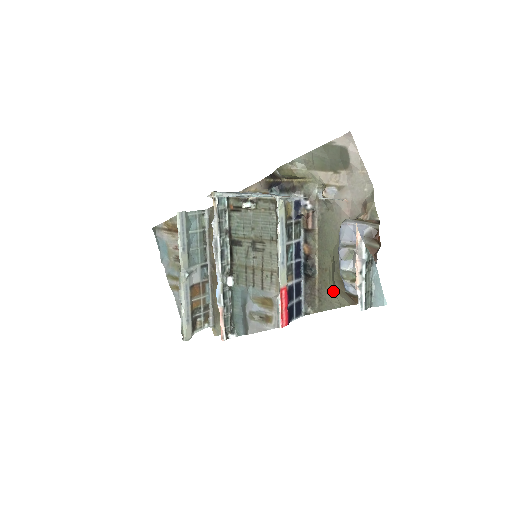
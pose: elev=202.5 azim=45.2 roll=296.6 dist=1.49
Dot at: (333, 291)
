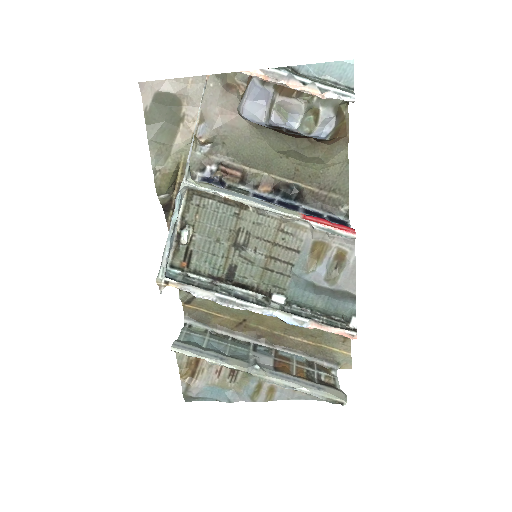
Dot at: (325, 167)
